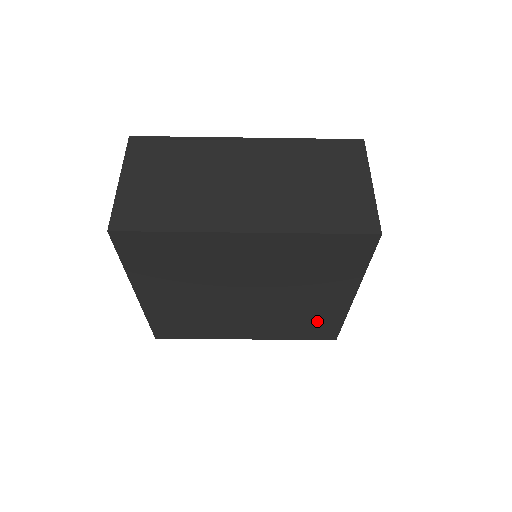
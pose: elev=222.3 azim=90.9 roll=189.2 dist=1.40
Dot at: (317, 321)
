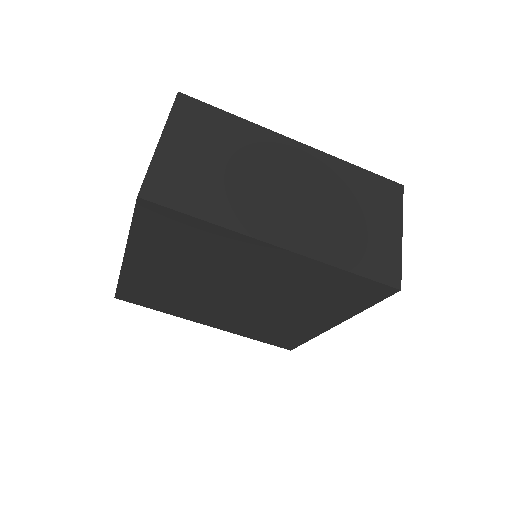
Dot at: (286, 332)
